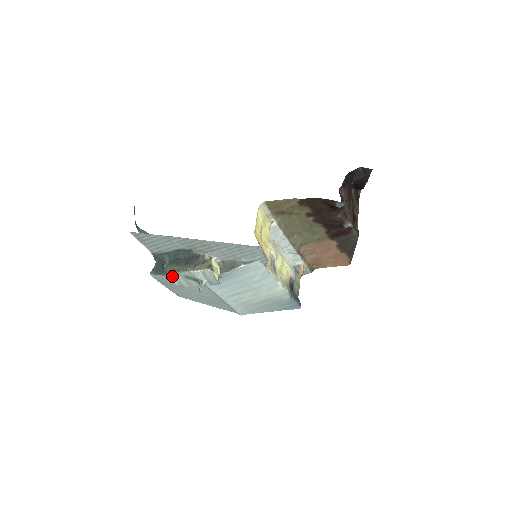
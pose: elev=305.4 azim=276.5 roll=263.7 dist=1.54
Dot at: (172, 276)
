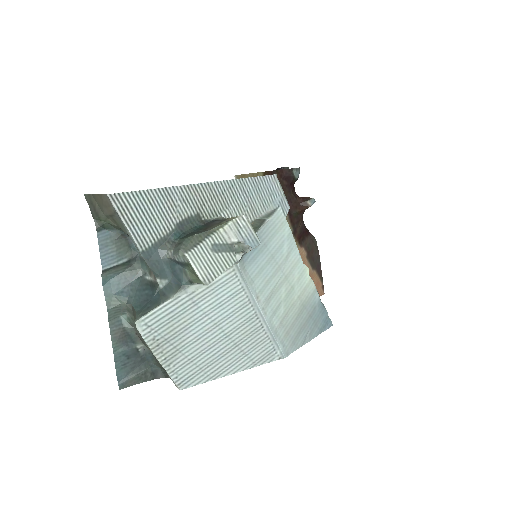
Dot at: (193, 258)
